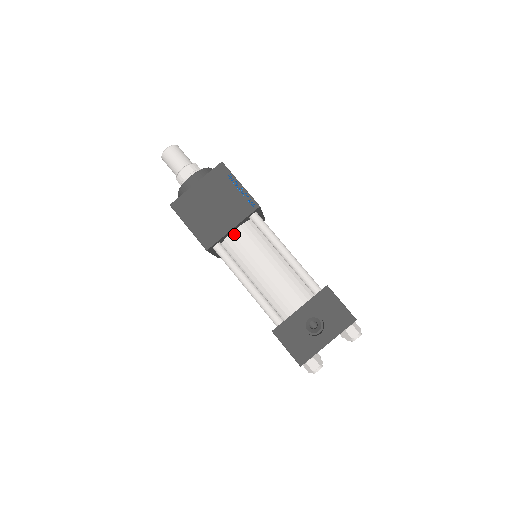
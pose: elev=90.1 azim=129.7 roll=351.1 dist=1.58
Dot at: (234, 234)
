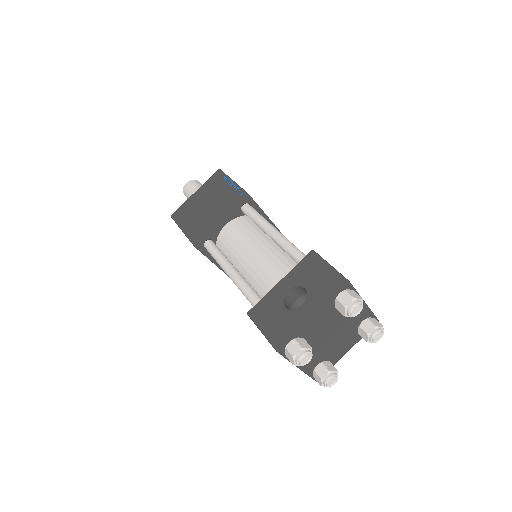
Dot at: (225, 229)
